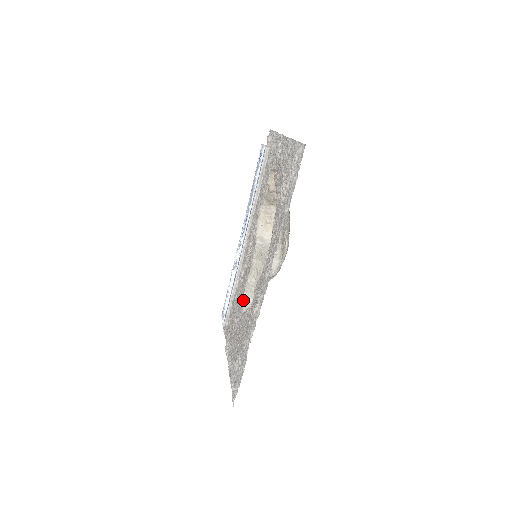
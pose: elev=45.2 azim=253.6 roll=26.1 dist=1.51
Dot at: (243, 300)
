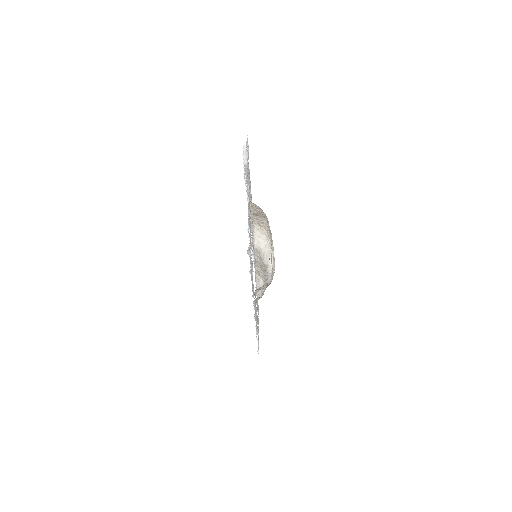
Dot at: (256, 279)
